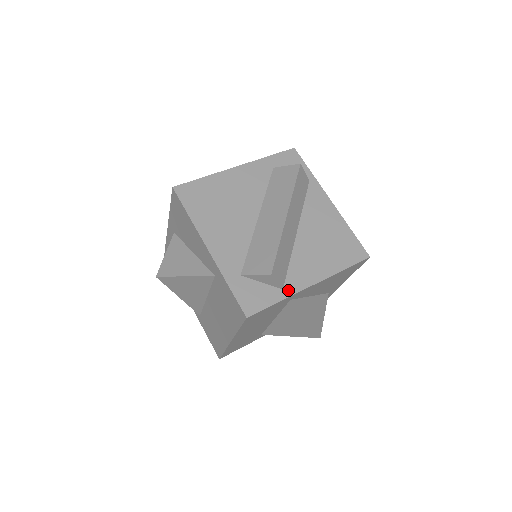
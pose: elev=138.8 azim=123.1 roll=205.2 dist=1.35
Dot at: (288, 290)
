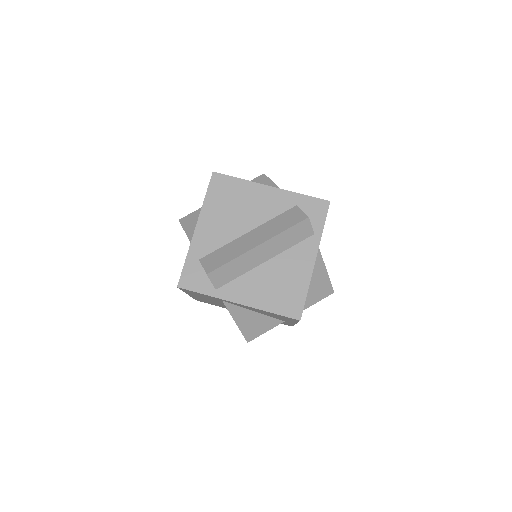
Dot at: (219, 293)
